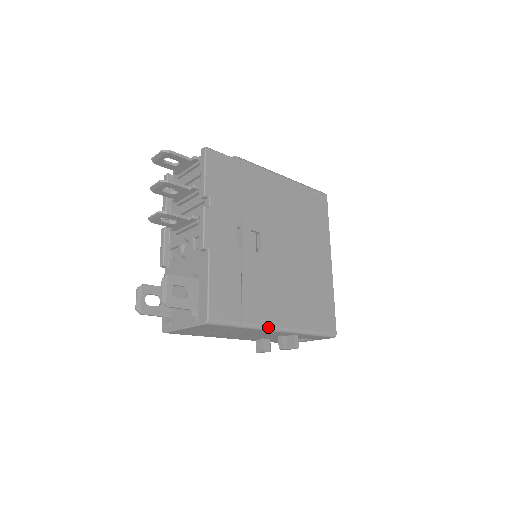
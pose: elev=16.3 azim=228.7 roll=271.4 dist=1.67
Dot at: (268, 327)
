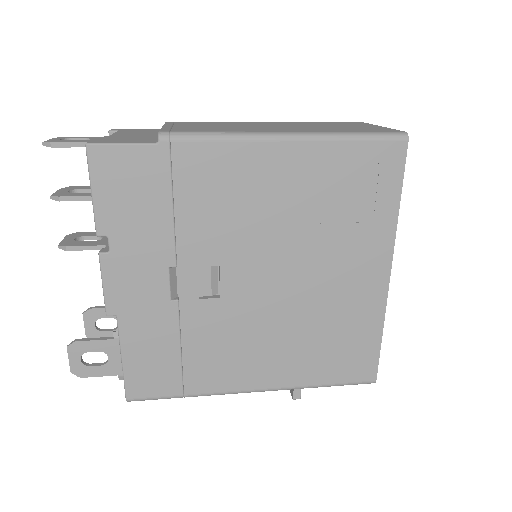
Dot at: (232, 392)
